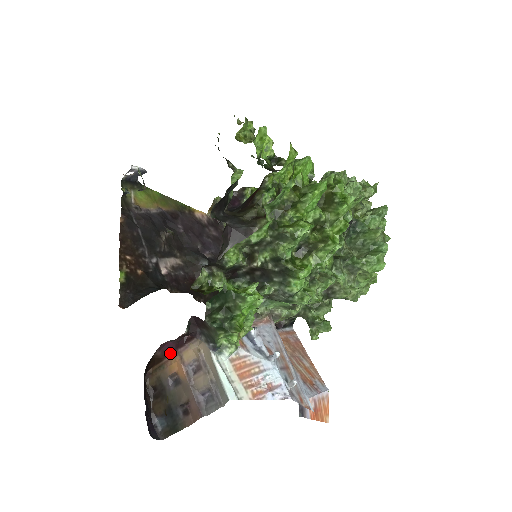
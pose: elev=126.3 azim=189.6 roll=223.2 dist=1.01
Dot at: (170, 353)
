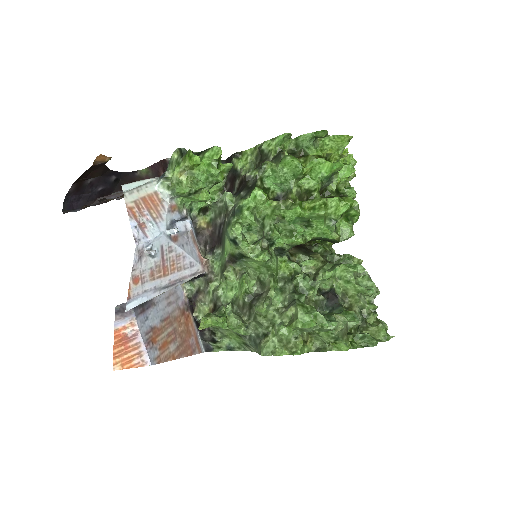
Dot at: occluded
